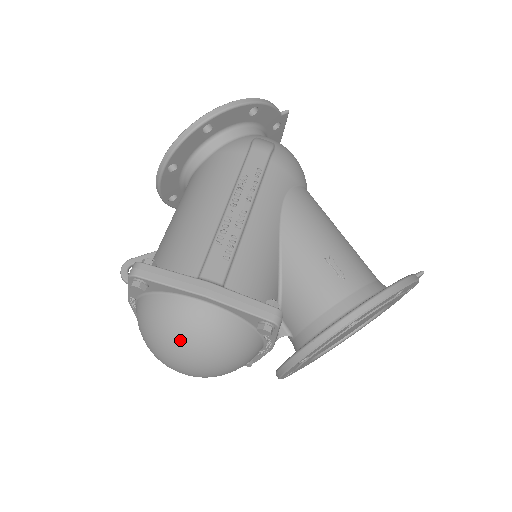
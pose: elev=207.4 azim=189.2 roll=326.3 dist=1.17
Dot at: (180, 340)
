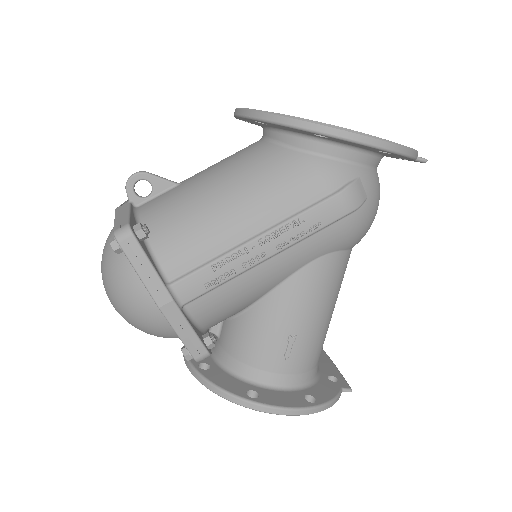
Dot at: (119, 303)
